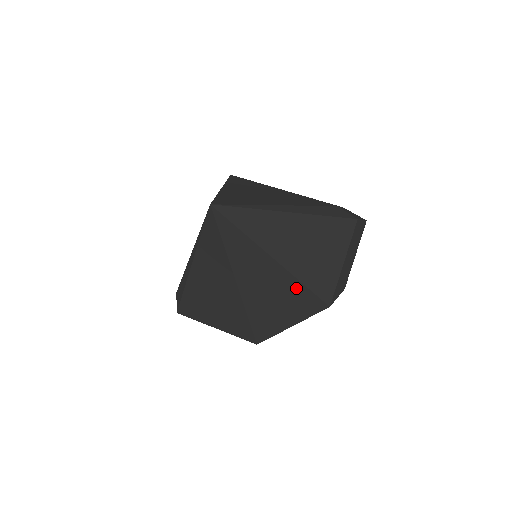
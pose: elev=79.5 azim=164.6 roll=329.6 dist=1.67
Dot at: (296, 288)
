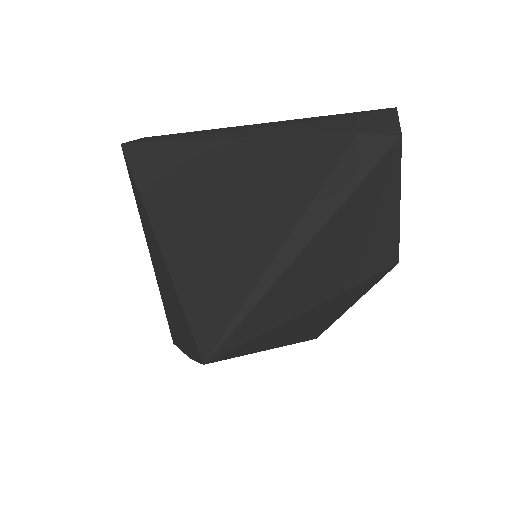
Dot at: (356, 289)
